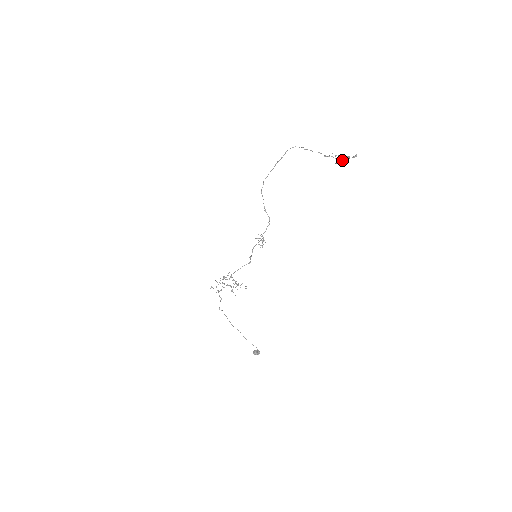
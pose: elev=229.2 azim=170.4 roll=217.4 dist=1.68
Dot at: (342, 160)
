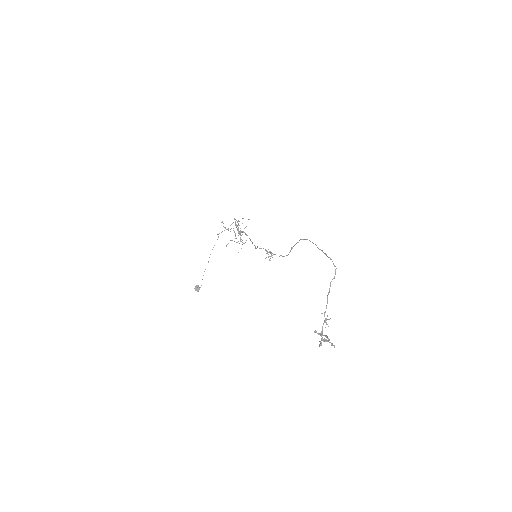
Dot at: (321, 336)
